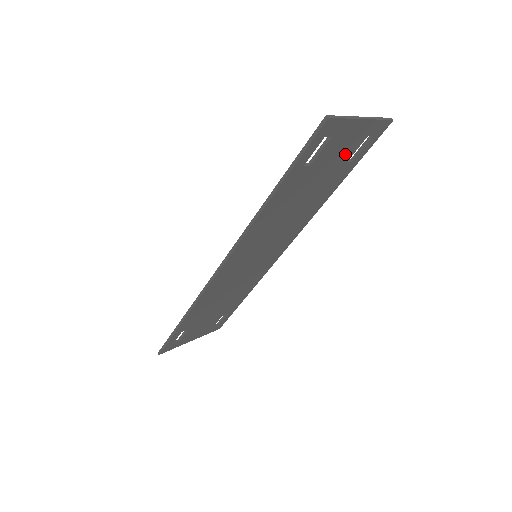
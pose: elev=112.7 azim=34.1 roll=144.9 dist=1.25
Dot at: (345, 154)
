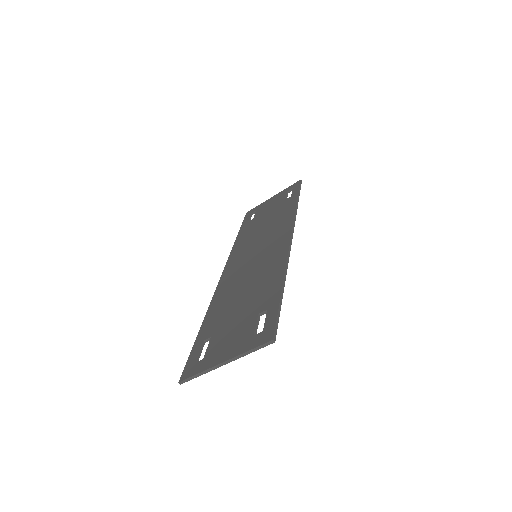
Dot at: (246, 329)
